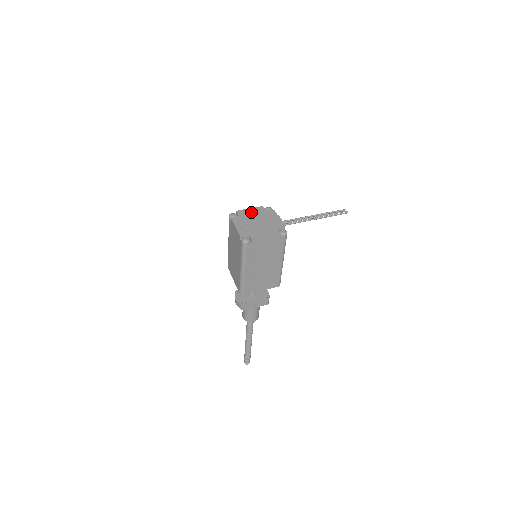
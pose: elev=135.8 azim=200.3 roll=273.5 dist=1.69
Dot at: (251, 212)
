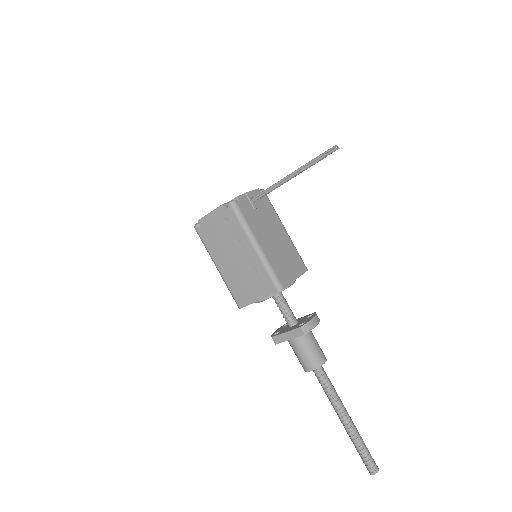
Dot at: occluded
